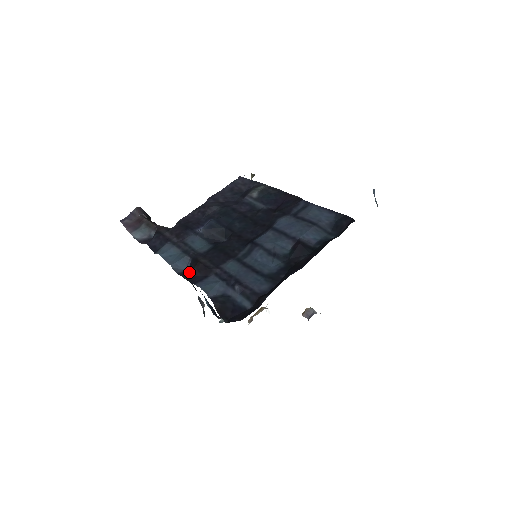
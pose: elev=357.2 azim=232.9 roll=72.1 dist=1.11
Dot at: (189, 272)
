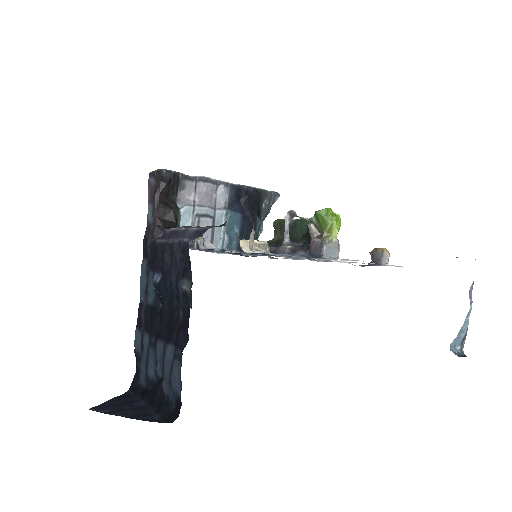
Dot at: (140, 311)
